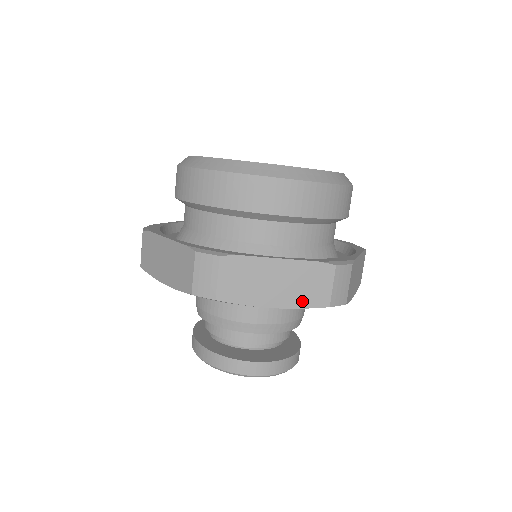
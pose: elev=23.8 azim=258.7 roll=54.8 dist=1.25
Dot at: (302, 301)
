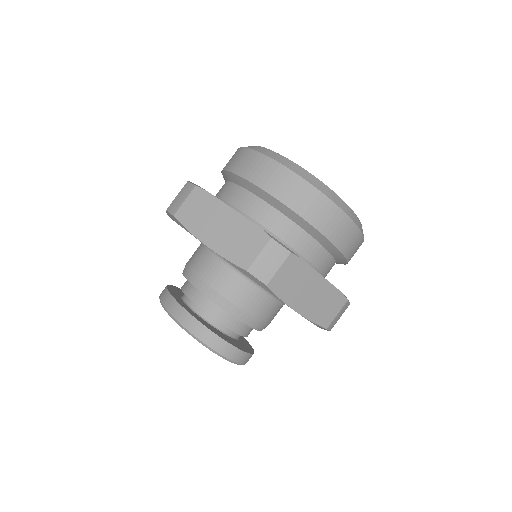
Dot at: (315, 316)
